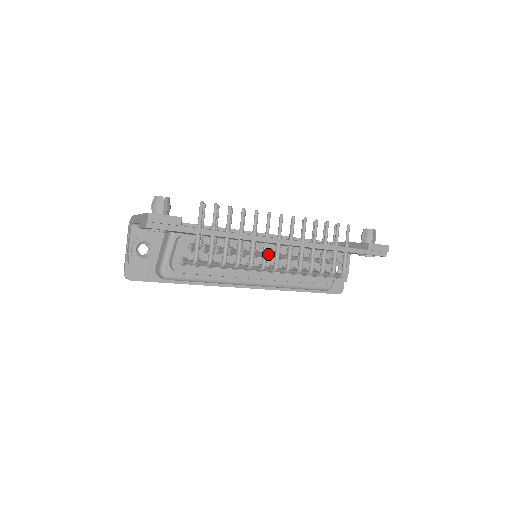
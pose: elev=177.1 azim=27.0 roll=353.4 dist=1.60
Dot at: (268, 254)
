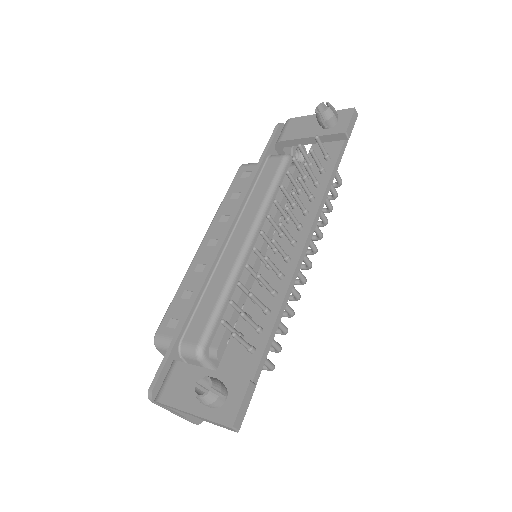
Dot at: occluded
